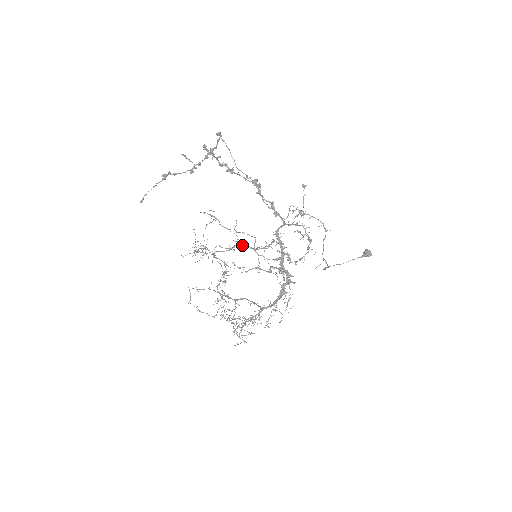
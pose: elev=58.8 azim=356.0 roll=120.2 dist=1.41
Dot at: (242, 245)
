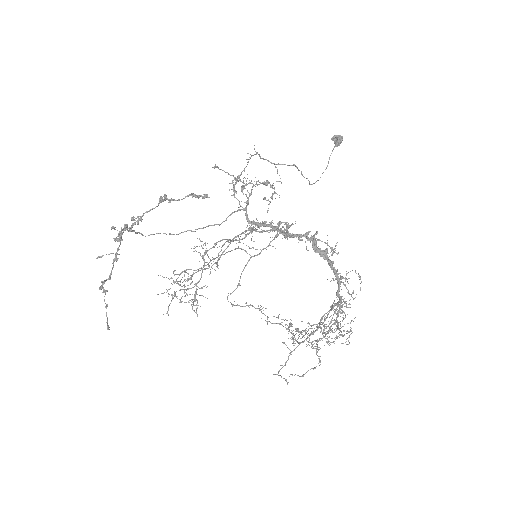
Dot at: occluded
